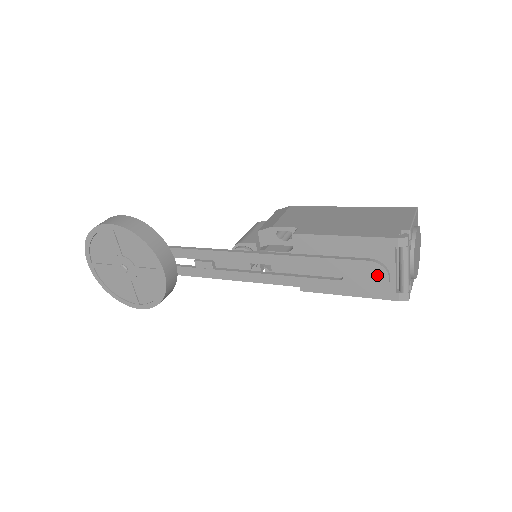
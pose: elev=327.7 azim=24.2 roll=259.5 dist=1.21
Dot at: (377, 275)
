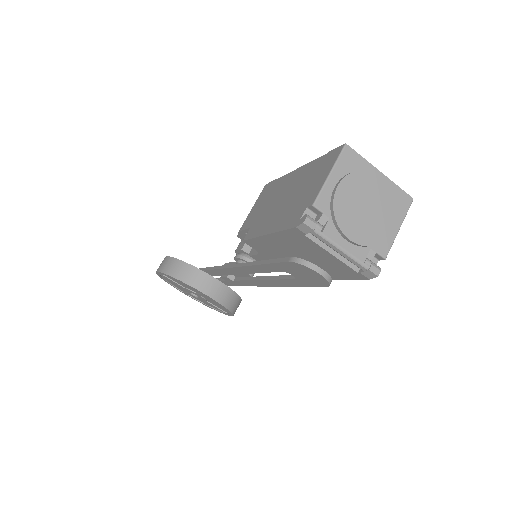
Dot at: (308, 272)
